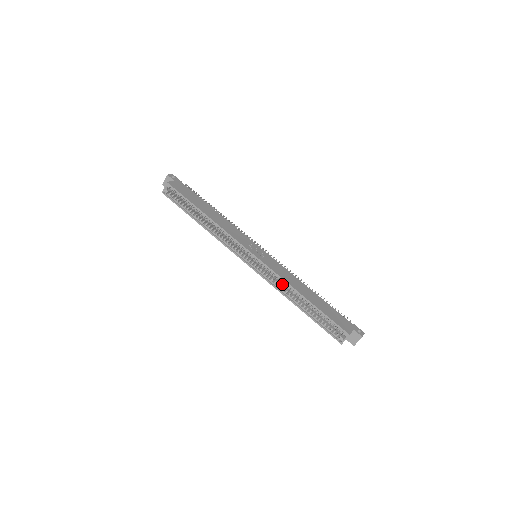
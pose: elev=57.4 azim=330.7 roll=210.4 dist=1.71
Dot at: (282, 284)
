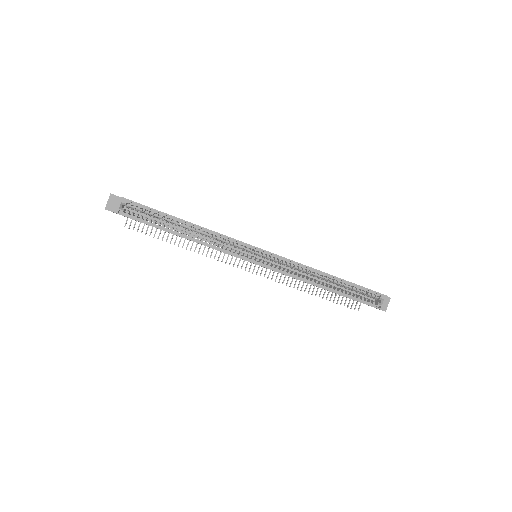
Dot at: occluded
